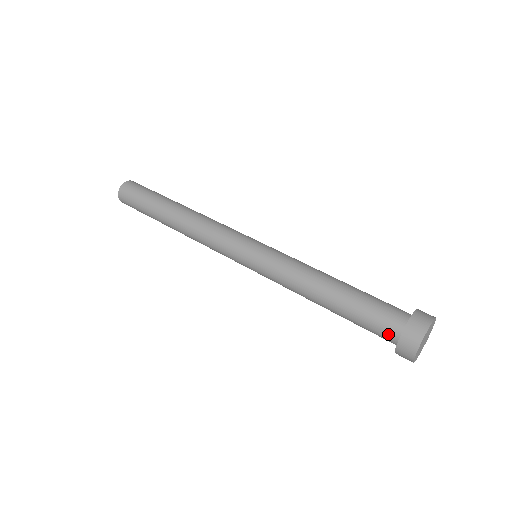
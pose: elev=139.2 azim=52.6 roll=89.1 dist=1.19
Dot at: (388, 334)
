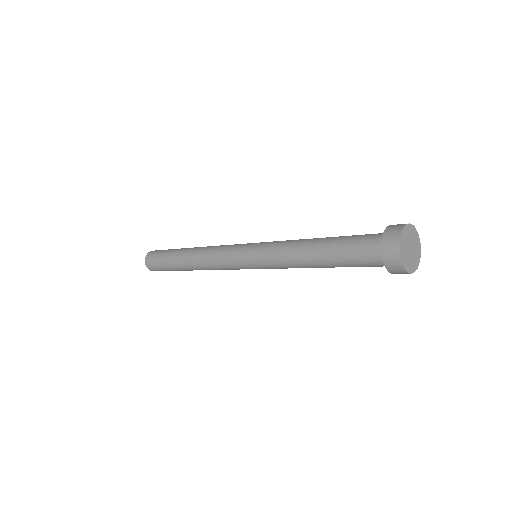
Dot at: (373, 252)
